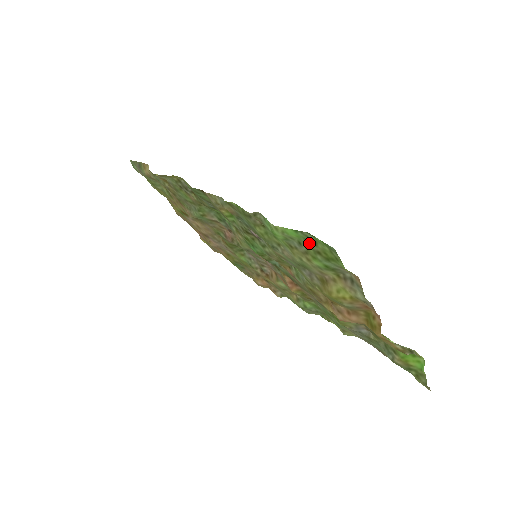
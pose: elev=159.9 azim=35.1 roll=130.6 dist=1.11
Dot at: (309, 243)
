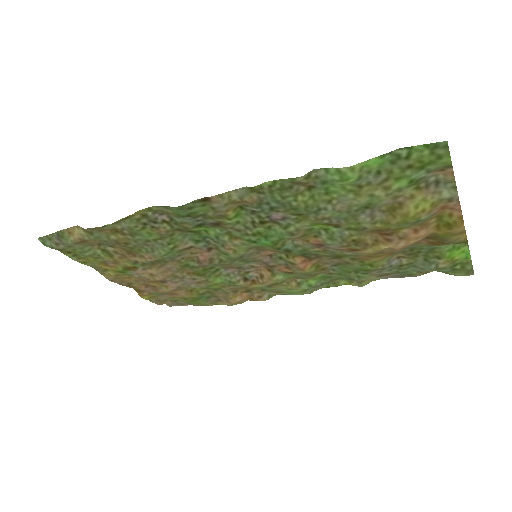
Dot at: (397, 162)
